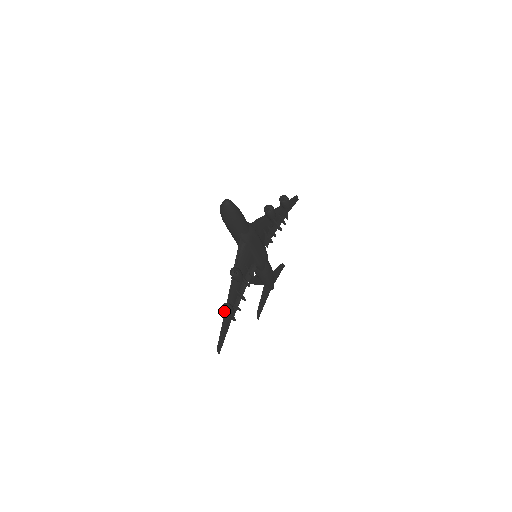
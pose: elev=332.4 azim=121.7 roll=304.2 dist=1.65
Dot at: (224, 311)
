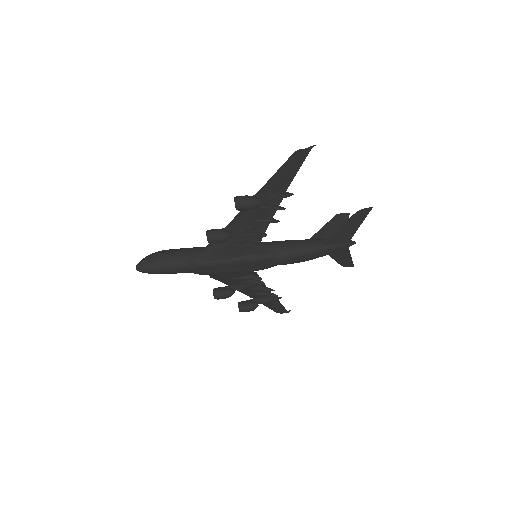
Dot at: occluded
